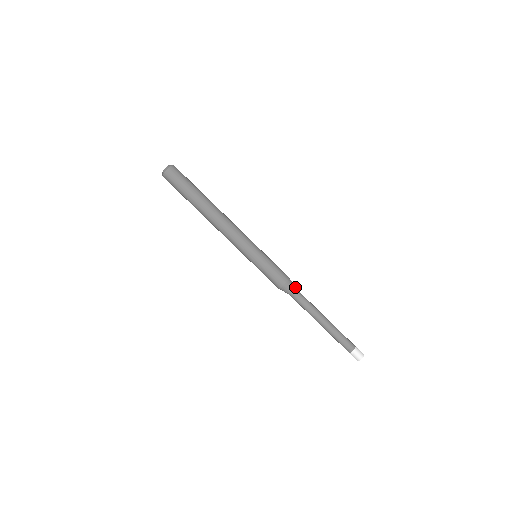
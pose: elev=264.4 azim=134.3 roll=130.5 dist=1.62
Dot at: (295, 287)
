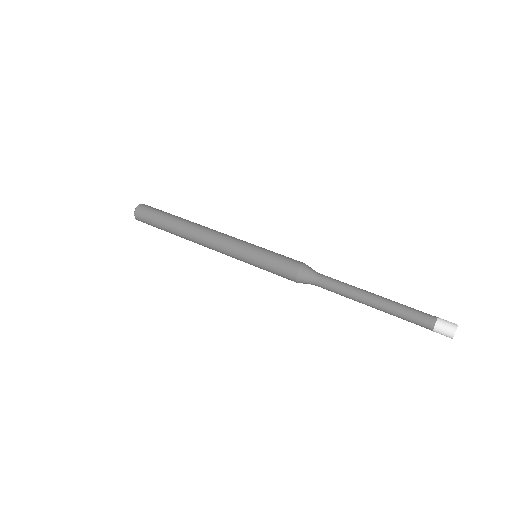
Dot at: occluded
